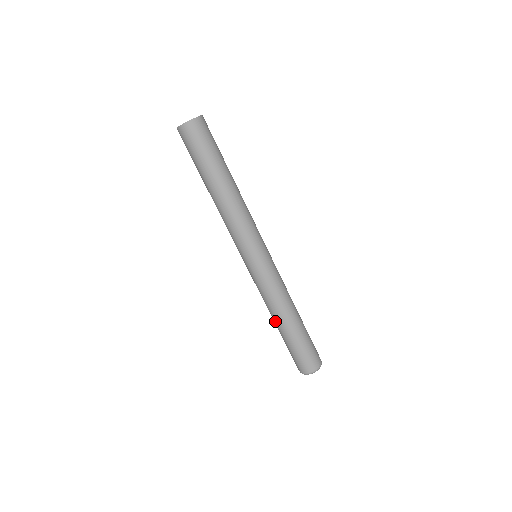
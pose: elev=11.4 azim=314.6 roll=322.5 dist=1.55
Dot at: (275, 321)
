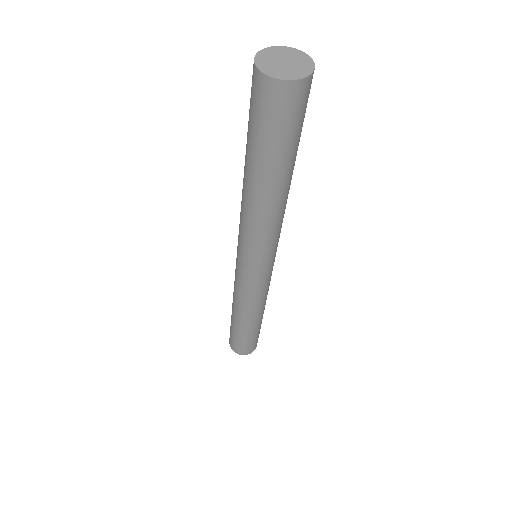
Dot at: (244, 320)
